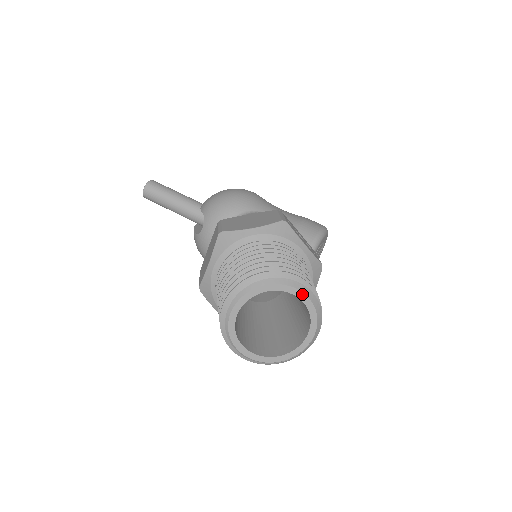
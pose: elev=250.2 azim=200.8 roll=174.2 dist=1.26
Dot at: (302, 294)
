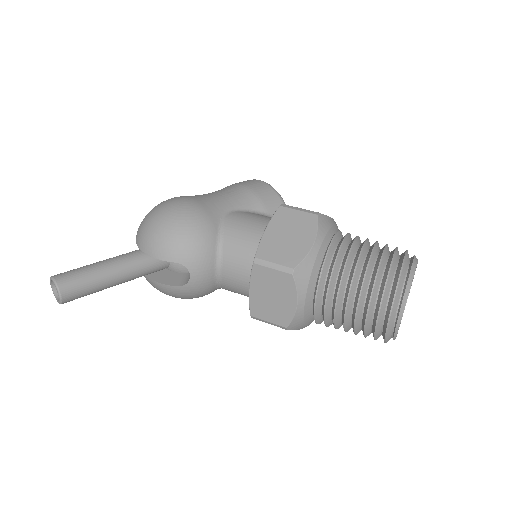
Dot at: occluded
